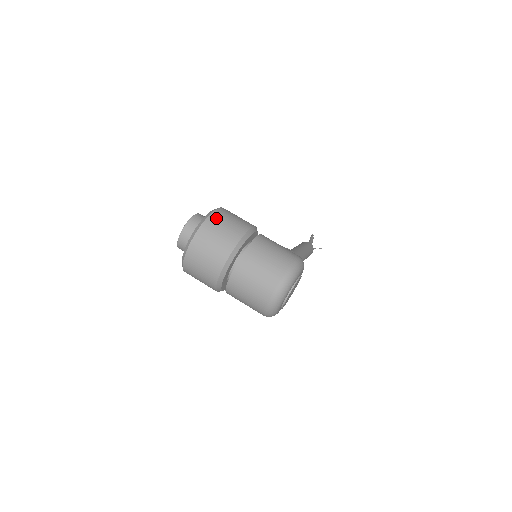
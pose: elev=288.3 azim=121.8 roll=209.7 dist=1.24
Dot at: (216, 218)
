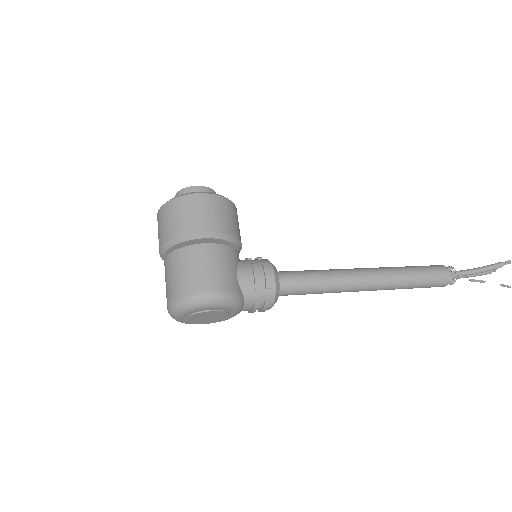
Dot at: (177, 204)
